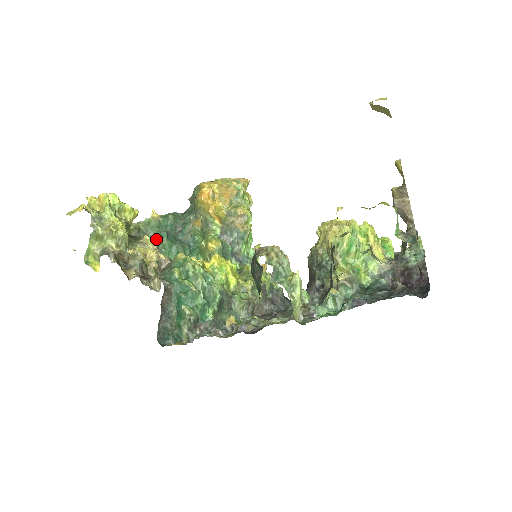
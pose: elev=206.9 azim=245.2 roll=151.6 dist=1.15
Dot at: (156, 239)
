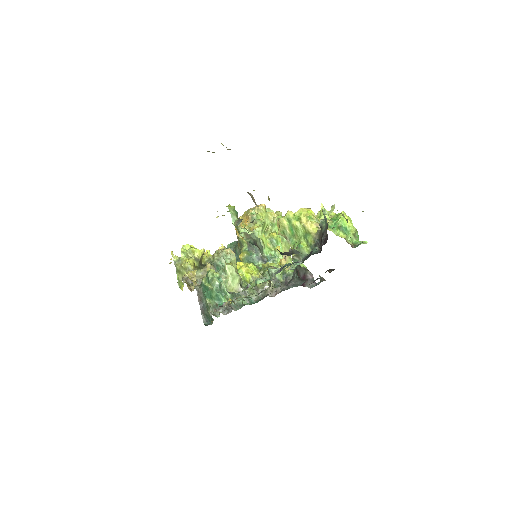
Dot at: occluded
